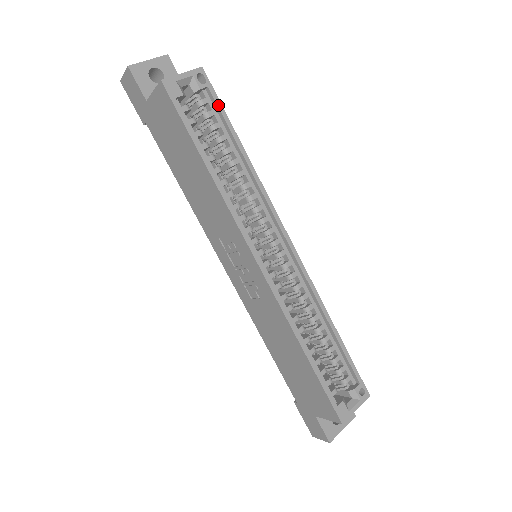
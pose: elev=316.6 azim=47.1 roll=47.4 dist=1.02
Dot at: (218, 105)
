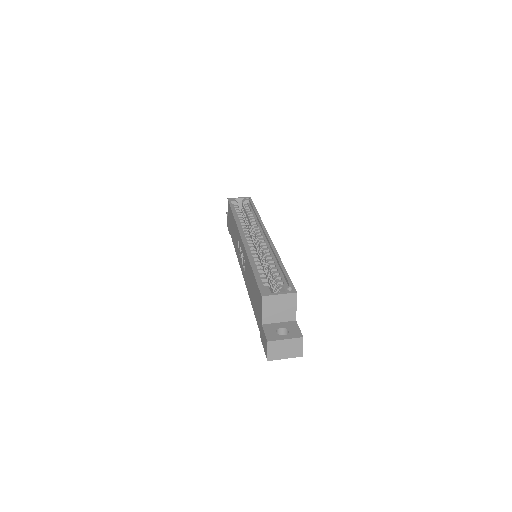
Dot at: (251, 203)
